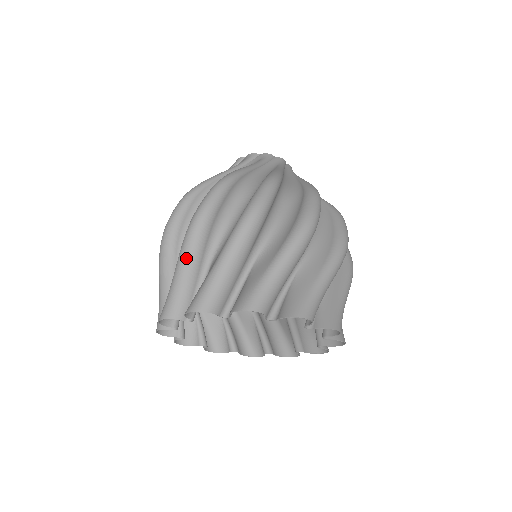
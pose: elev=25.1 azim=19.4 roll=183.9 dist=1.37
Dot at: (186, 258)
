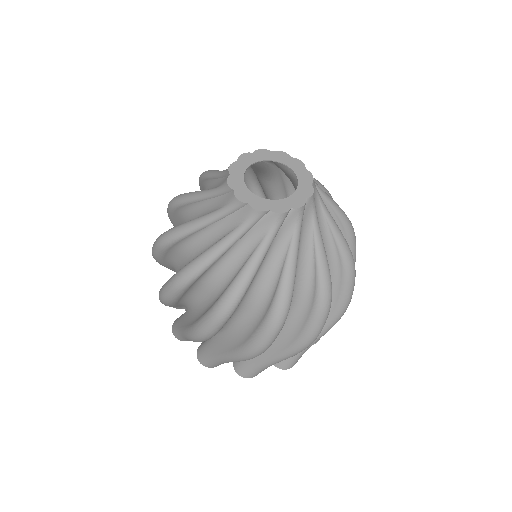
Dot at: occluded
